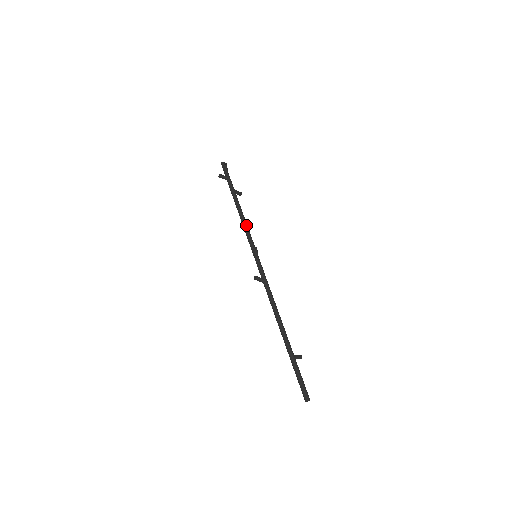
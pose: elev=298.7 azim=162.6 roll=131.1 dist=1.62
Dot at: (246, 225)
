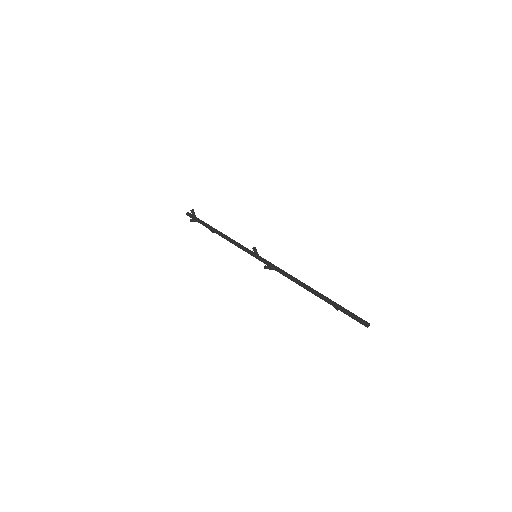
Dot at: (234, 240)
